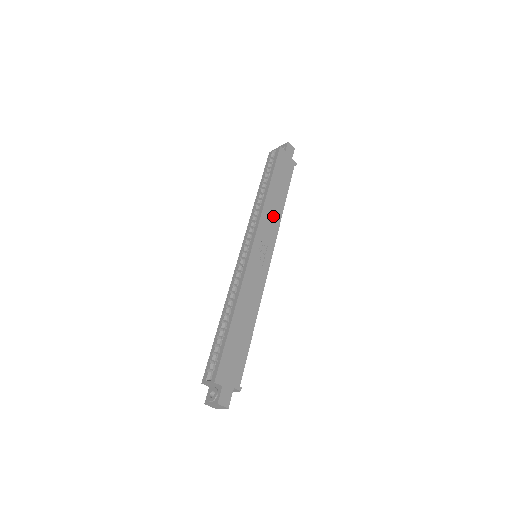
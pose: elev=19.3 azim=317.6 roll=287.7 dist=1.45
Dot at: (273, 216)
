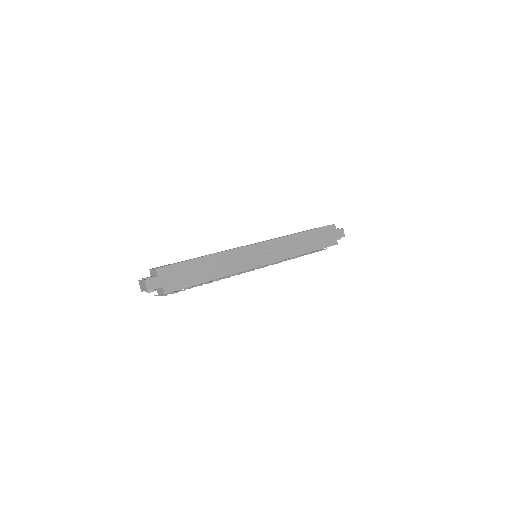
Dot at: (290, 247)
